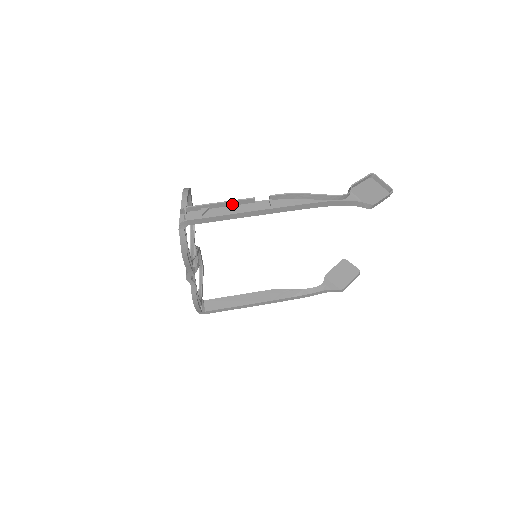
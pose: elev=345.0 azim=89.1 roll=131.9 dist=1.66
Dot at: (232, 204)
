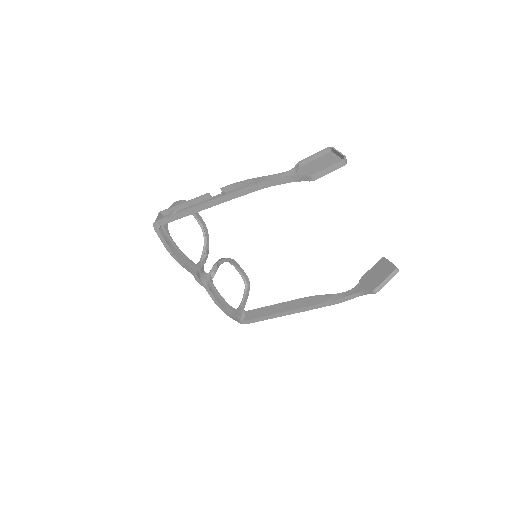
Dot at: (194, 203)
